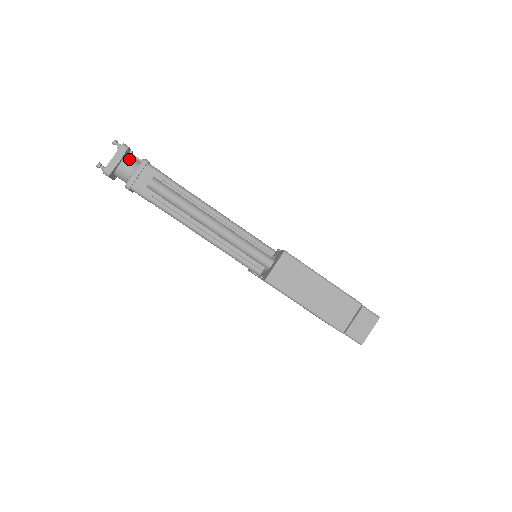
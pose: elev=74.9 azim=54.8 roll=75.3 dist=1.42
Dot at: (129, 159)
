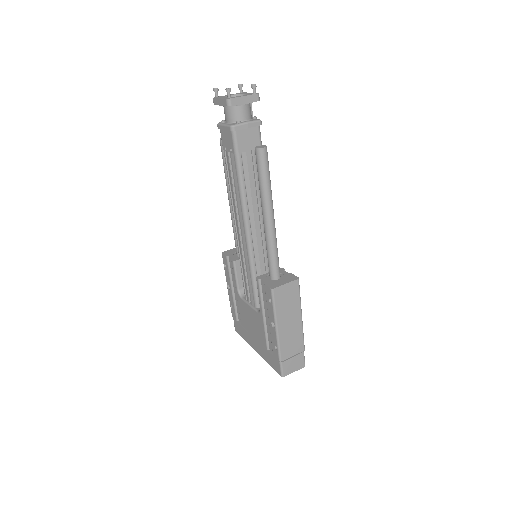
Dot at: (249, 107)
